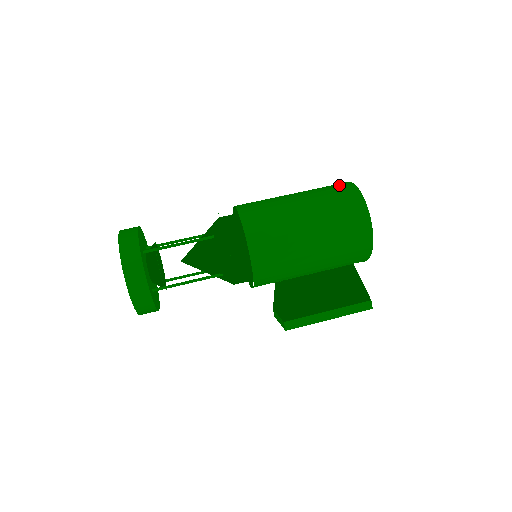
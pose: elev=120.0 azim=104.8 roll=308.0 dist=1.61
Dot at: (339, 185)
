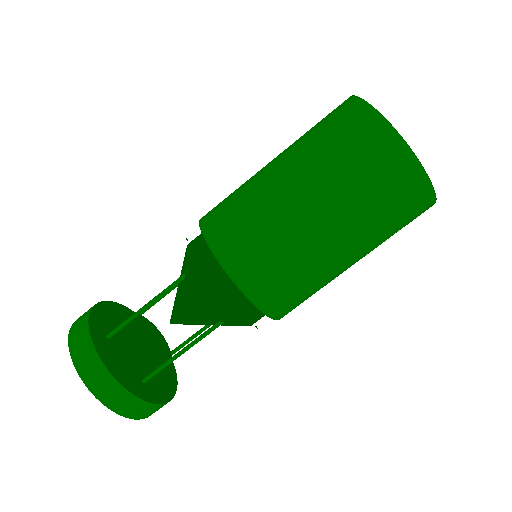
Dot at: (396, 174)
